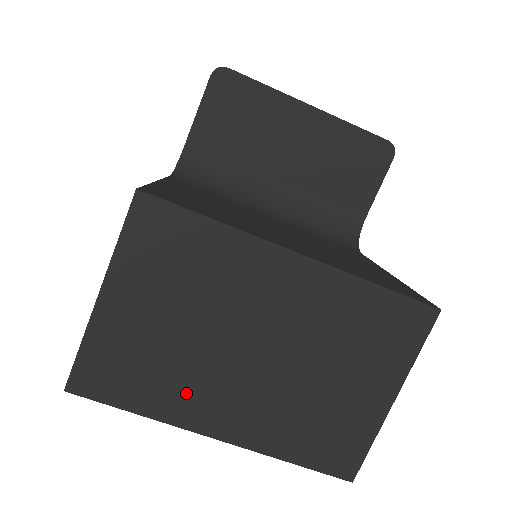
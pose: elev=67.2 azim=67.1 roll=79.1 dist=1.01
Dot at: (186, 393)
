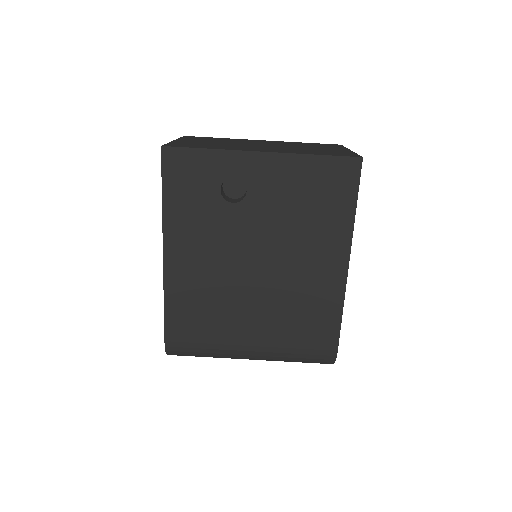
Dot at: occluded
